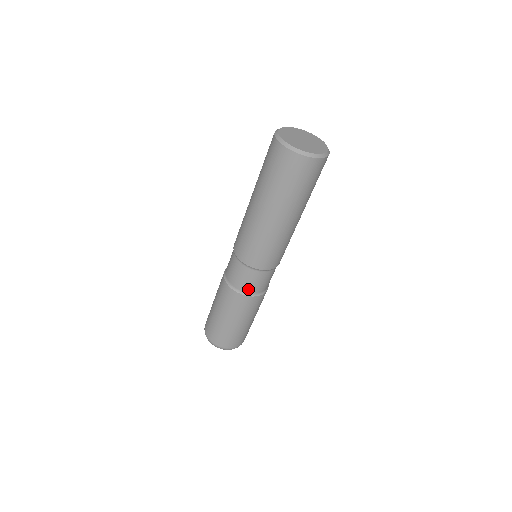
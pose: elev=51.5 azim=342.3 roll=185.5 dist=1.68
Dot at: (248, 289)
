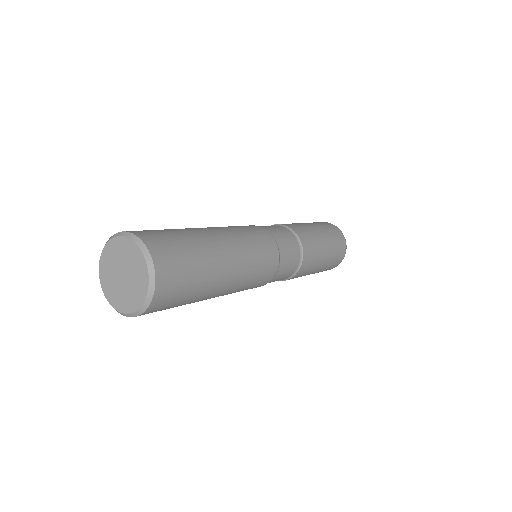
Dot at: occluded
